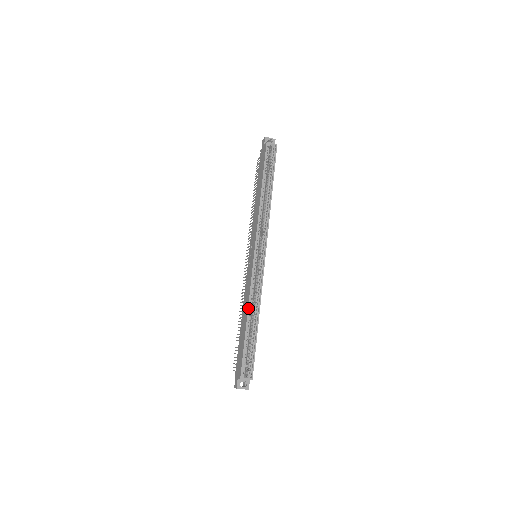
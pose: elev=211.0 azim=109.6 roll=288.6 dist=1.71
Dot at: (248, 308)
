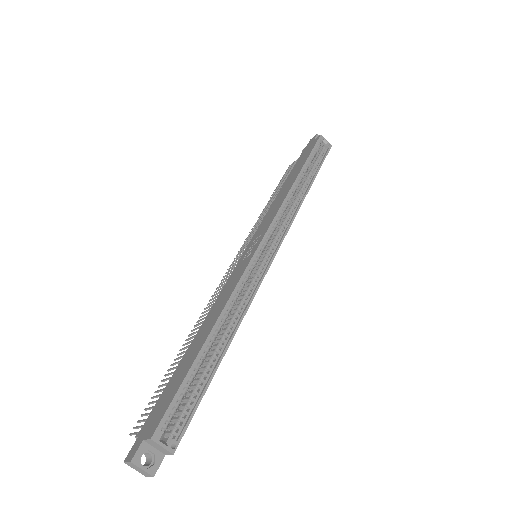
Dot at: (220, 315)
